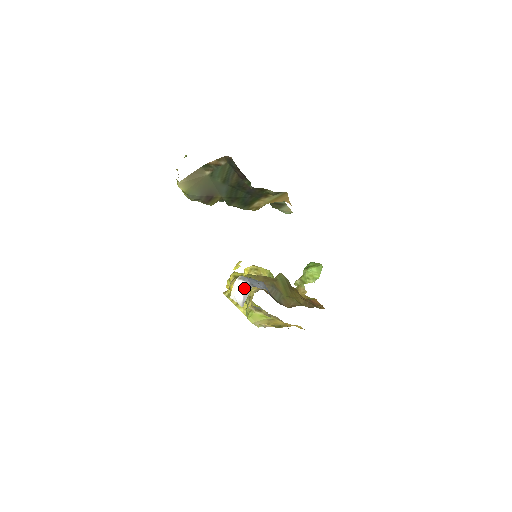
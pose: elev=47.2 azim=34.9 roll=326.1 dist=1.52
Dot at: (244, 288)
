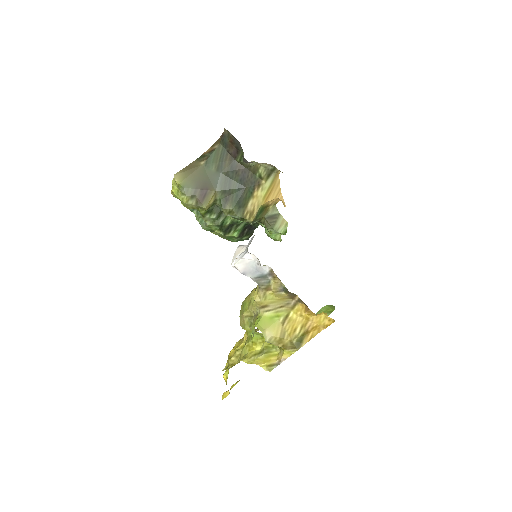
Dot at: (246, 246)
